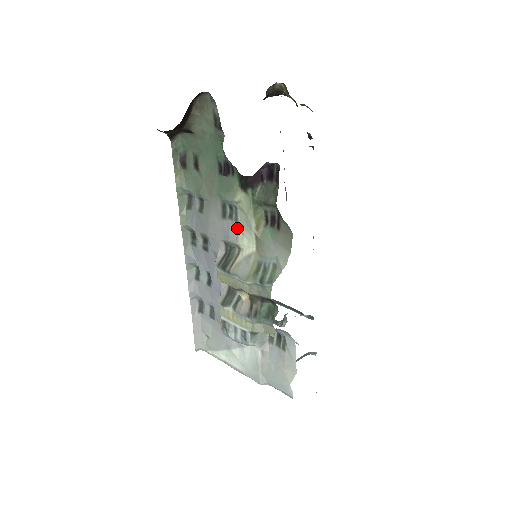
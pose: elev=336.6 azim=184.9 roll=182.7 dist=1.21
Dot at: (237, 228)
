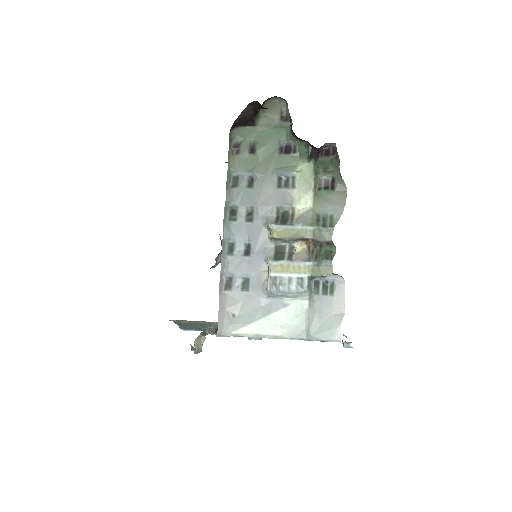
Dot at: (292, 194)
